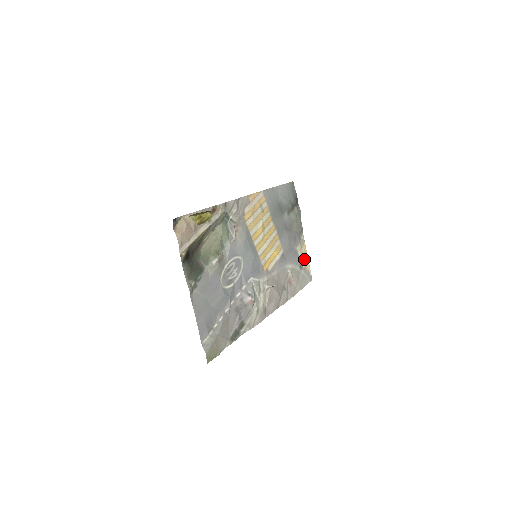
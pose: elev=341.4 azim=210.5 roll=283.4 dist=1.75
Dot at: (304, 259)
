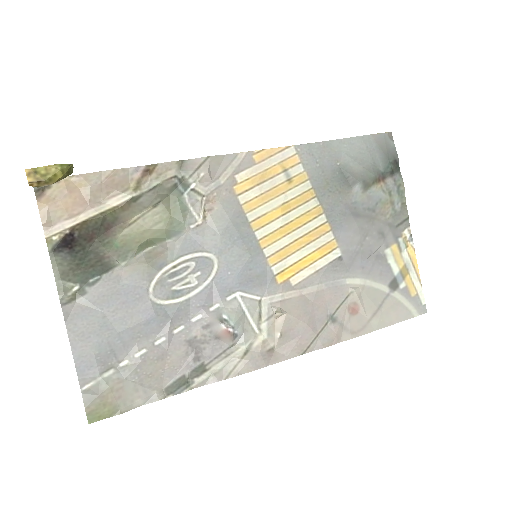
Dot at: (406, 272)
